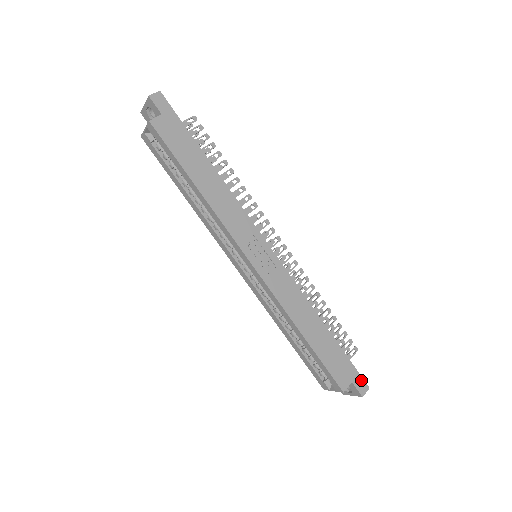
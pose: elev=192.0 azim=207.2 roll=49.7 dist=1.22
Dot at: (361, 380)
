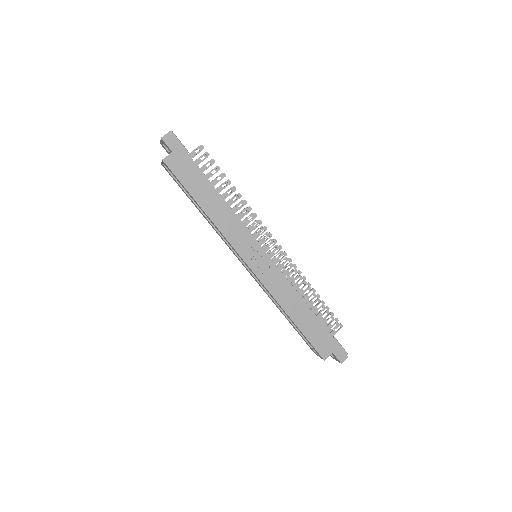
Dot at: (341, 351)
